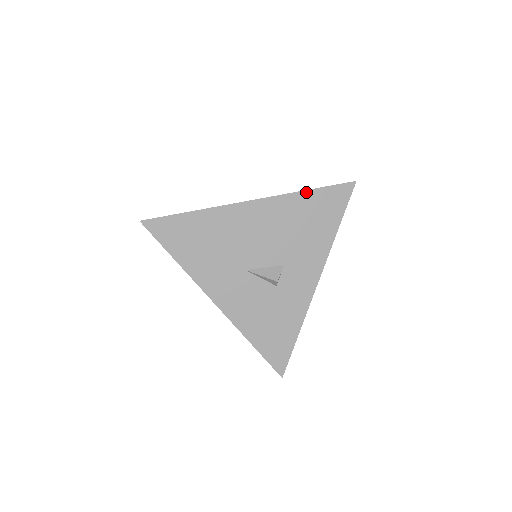
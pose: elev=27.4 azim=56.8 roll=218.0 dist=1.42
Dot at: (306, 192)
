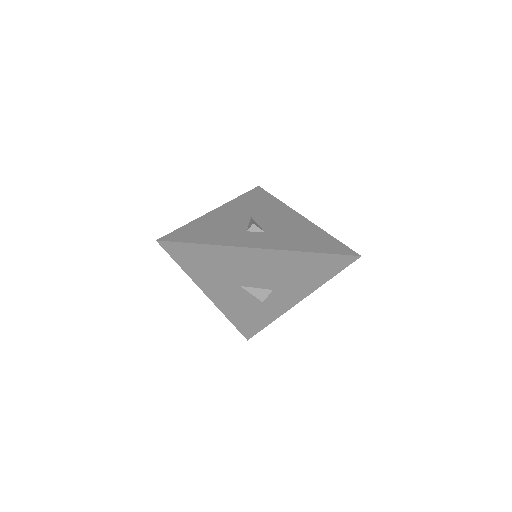
Dot at: (312, 253)
